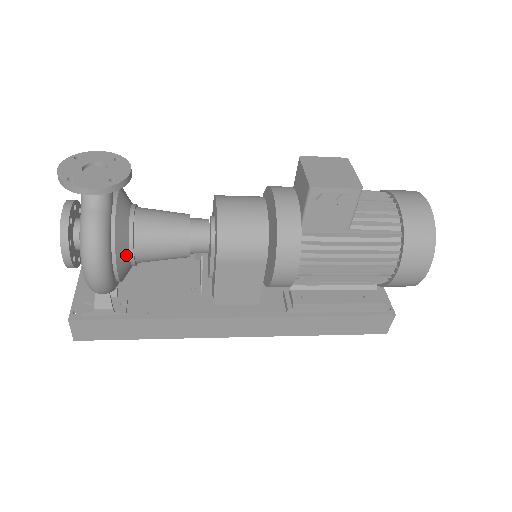
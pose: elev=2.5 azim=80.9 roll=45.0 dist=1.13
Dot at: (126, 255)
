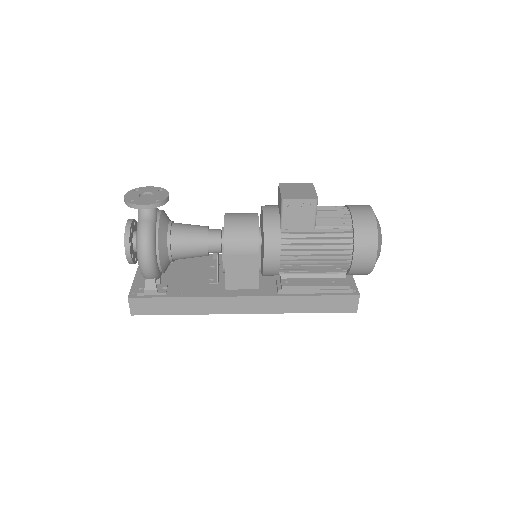
Dot at: (165, 251)
